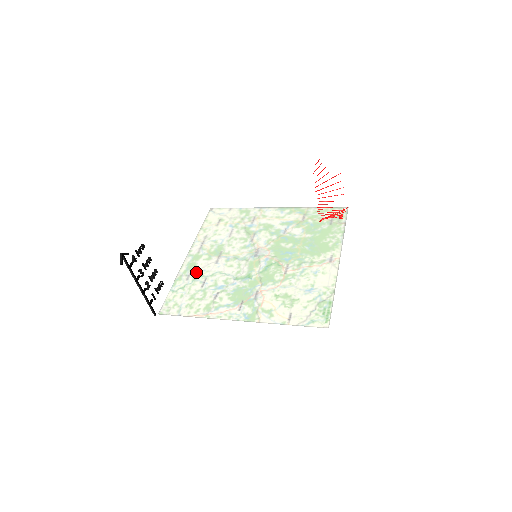
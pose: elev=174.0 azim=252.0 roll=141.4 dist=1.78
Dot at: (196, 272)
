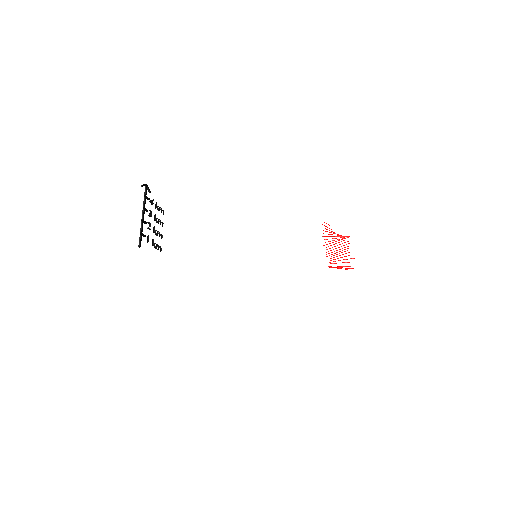
Dot at: occluded
